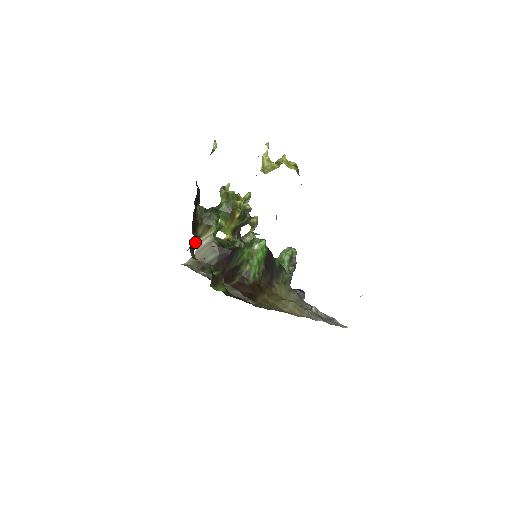
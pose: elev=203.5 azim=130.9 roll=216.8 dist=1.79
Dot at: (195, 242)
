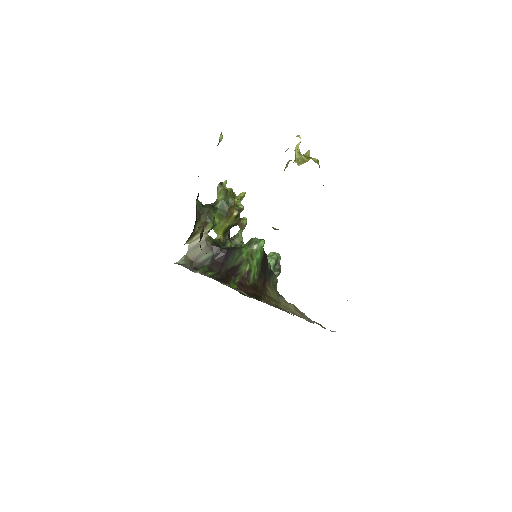
Dot at: (201, 237)
